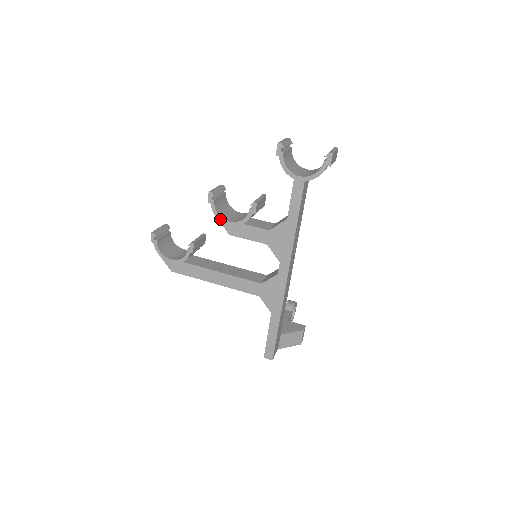
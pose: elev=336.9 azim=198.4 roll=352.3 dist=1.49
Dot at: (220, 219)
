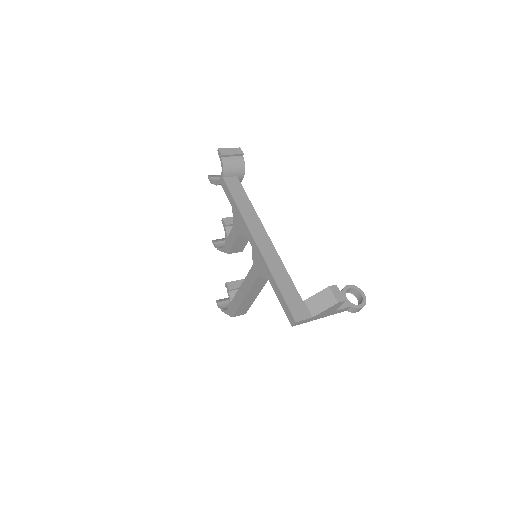
Dot at: (222, 250)
